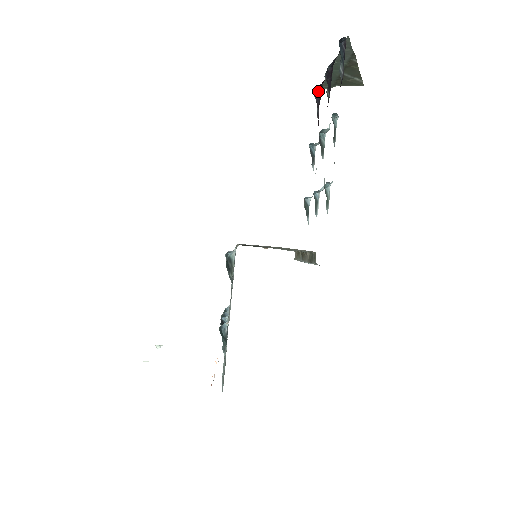
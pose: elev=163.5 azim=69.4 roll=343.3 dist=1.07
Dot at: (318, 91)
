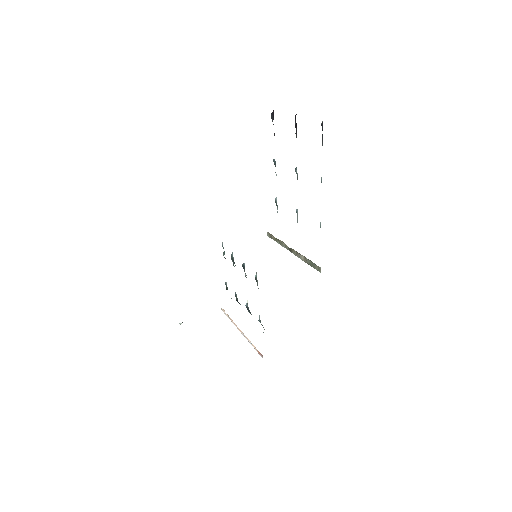
Dot at: (272, 112)
